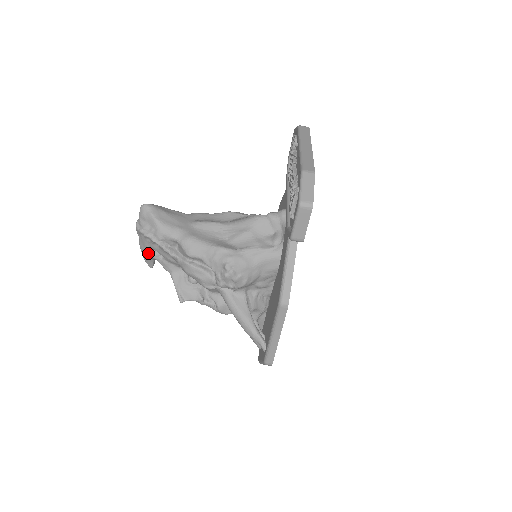
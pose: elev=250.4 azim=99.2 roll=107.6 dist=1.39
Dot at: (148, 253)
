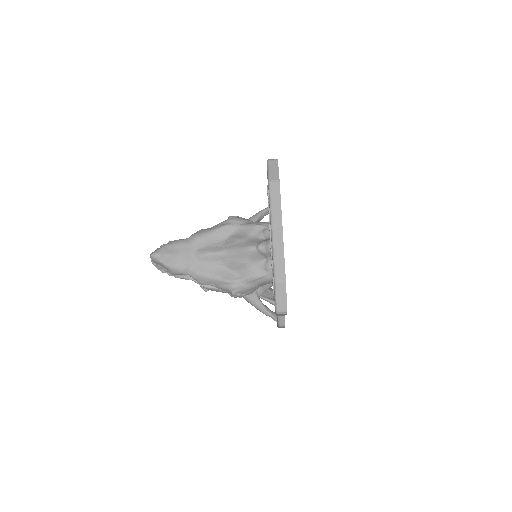
Dot at: occluded
